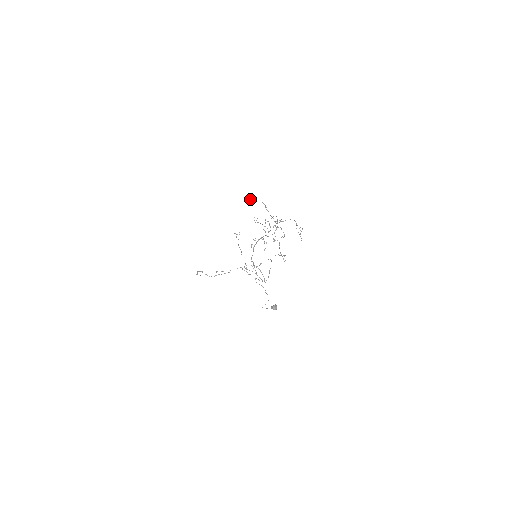
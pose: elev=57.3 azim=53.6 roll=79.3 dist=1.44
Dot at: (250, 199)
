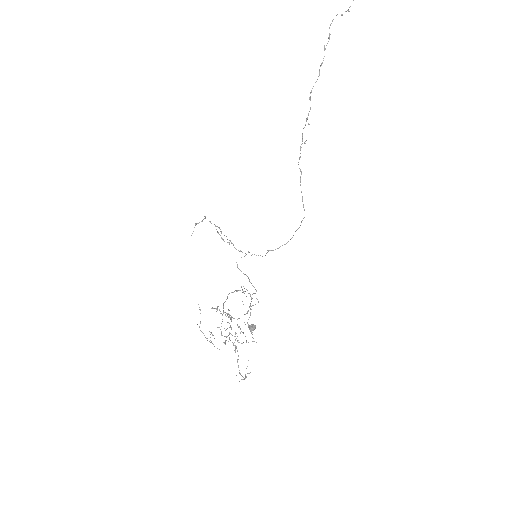
Dot at: occluded
